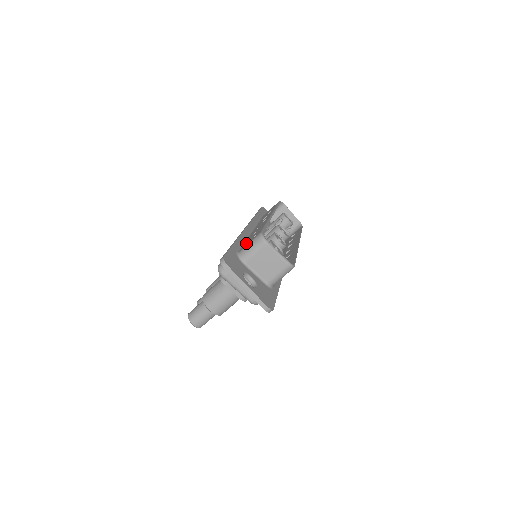
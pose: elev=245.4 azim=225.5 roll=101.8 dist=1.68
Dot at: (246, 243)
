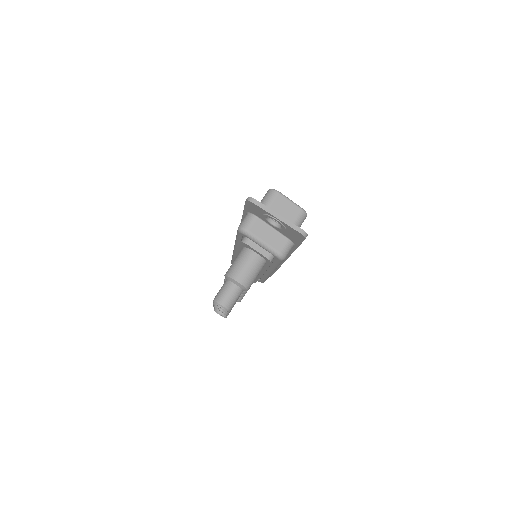
Dot at: occluded
